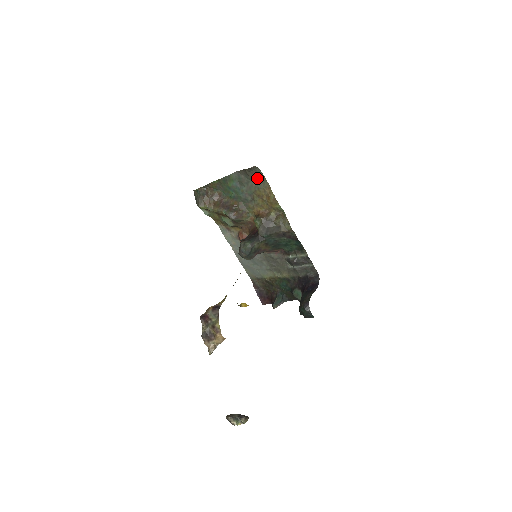
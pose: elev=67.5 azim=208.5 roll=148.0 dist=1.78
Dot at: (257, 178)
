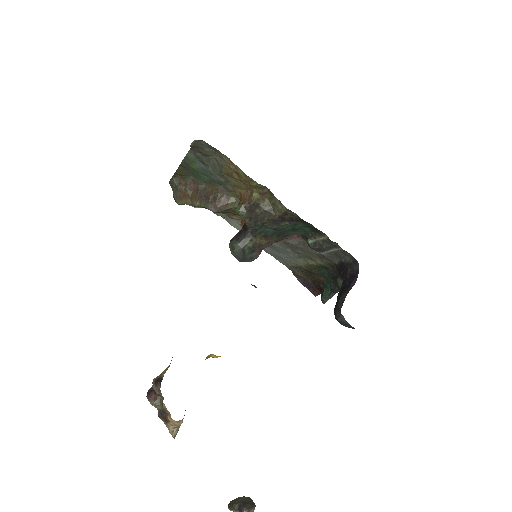
Dot at: (212, 153)
